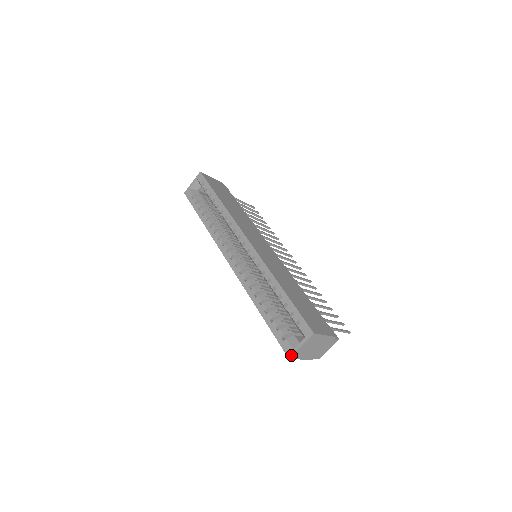
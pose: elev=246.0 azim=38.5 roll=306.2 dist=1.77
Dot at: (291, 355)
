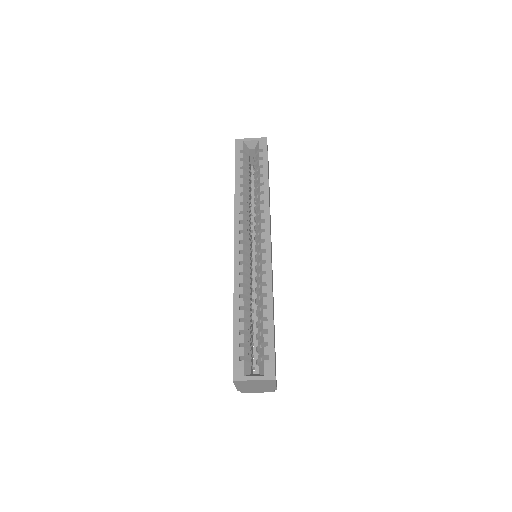
Dot at: (238, 380)
